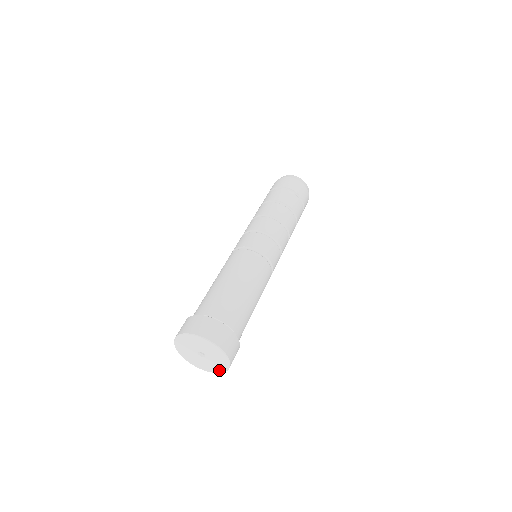
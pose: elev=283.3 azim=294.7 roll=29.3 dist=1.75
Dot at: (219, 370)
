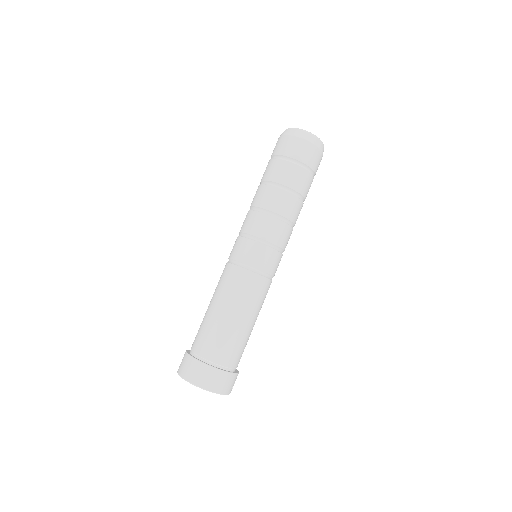
Dot at: occluded
